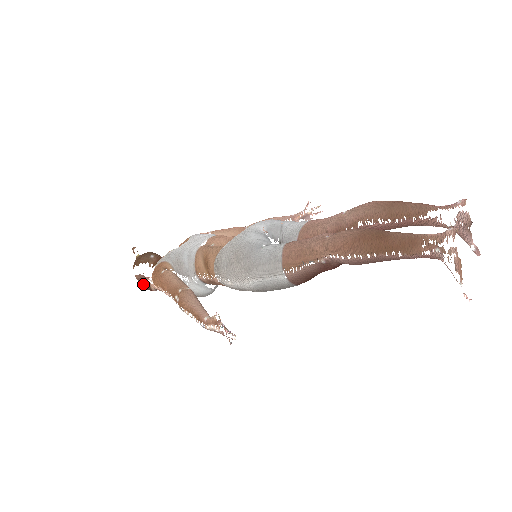
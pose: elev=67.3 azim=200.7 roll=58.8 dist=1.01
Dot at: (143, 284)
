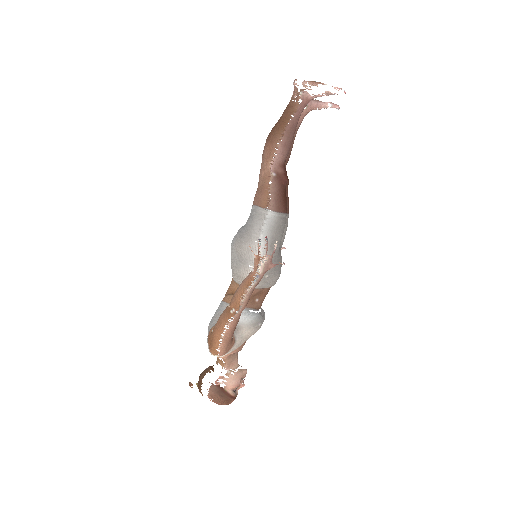
Dot at: (220, 397)
